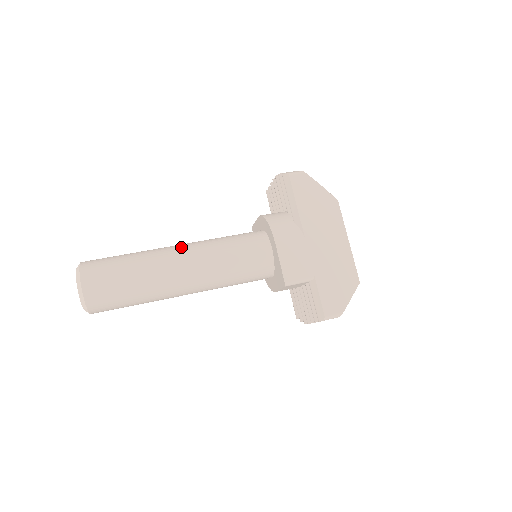
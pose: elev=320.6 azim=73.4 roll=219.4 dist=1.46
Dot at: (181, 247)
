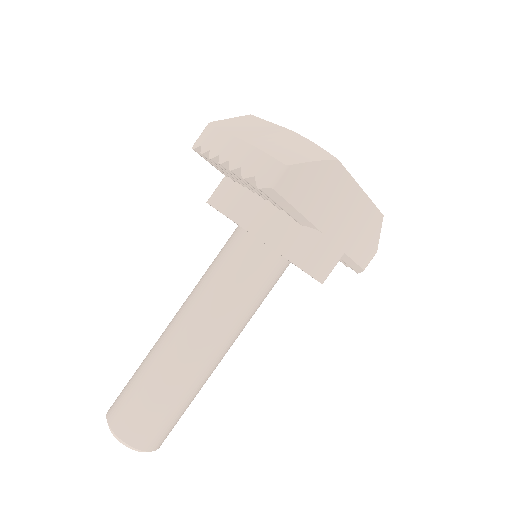
Dot at: (196, 339)
